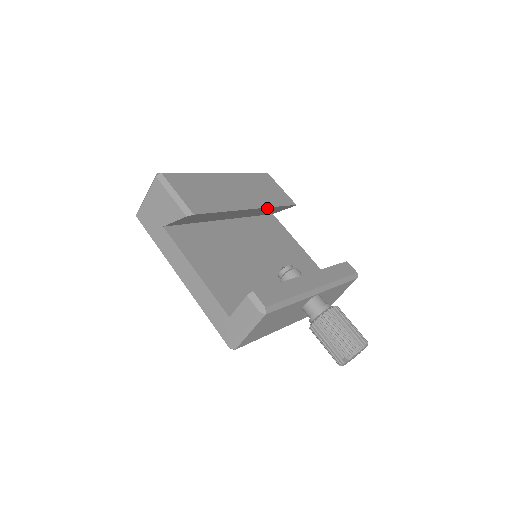
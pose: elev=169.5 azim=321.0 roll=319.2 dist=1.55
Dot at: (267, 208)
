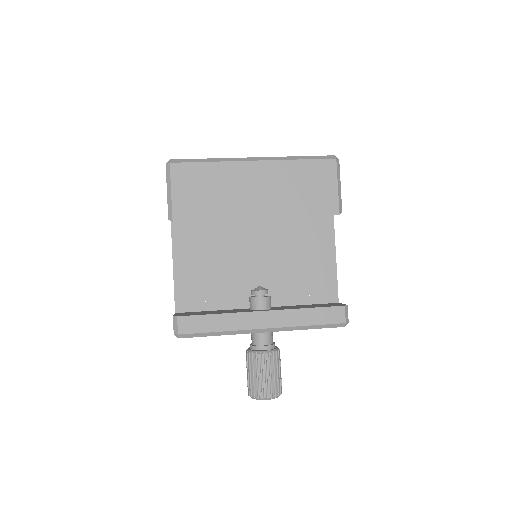
Dot at: (289, 214)
